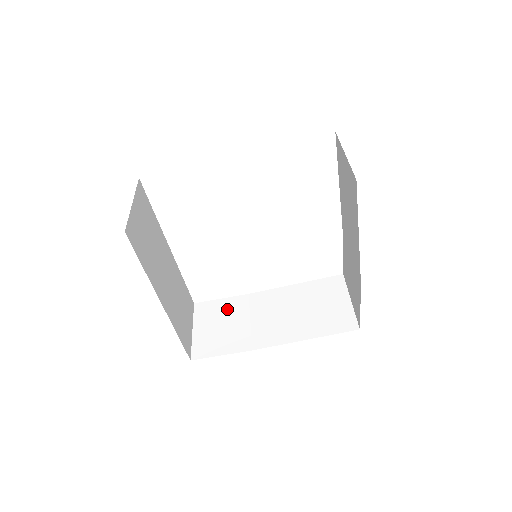
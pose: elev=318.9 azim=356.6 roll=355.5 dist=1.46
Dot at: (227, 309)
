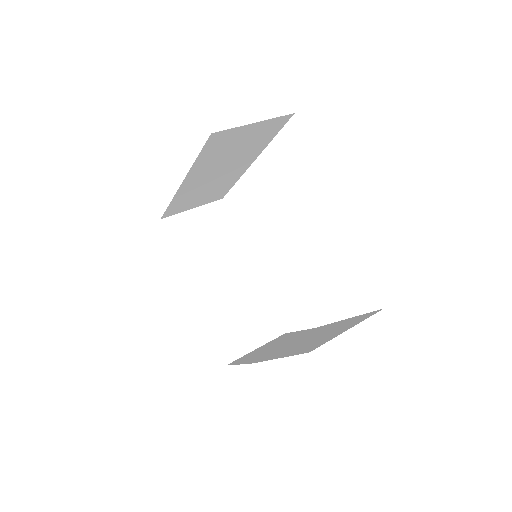
Dot at: (289, 337)
